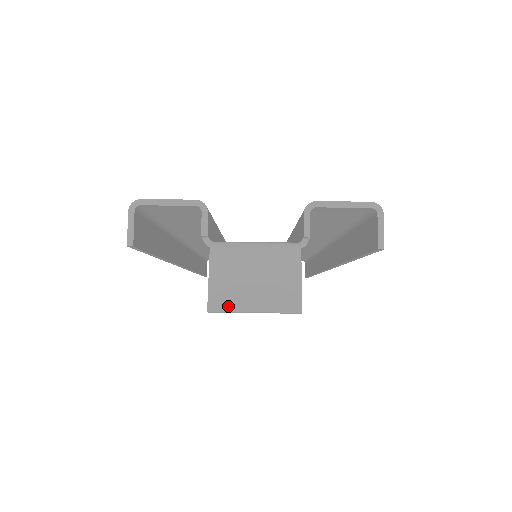
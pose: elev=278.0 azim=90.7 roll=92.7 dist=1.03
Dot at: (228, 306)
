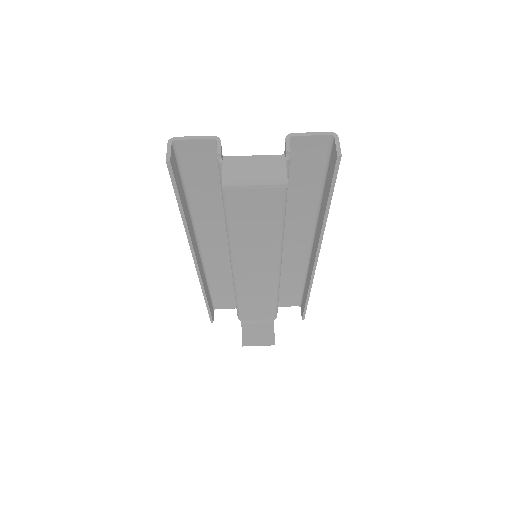
Dot at: (236, 183)
